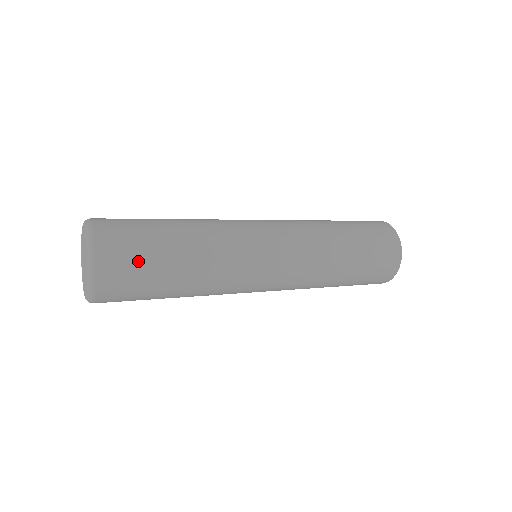
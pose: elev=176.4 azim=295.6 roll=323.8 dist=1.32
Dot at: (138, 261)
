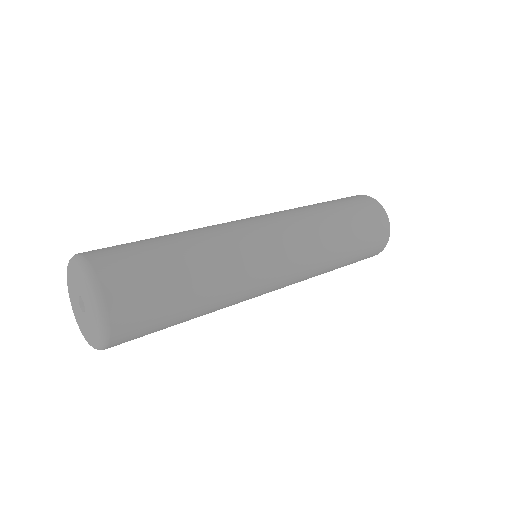
Dot at: (153, 305)
